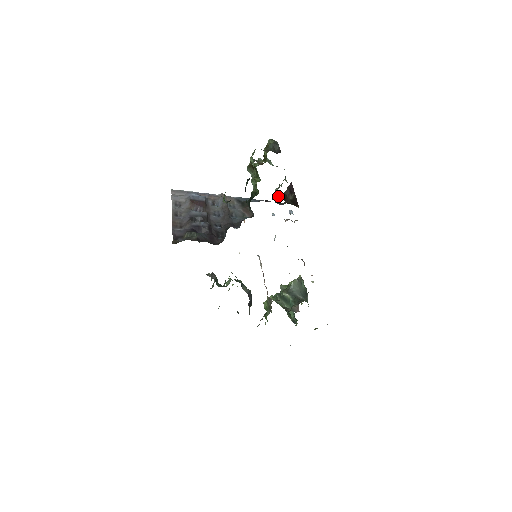
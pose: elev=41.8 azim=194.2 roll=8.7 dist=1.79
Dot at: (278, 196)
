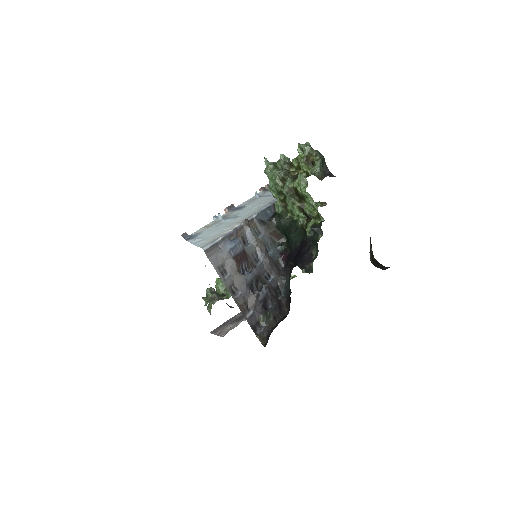
Dot at: occluded
